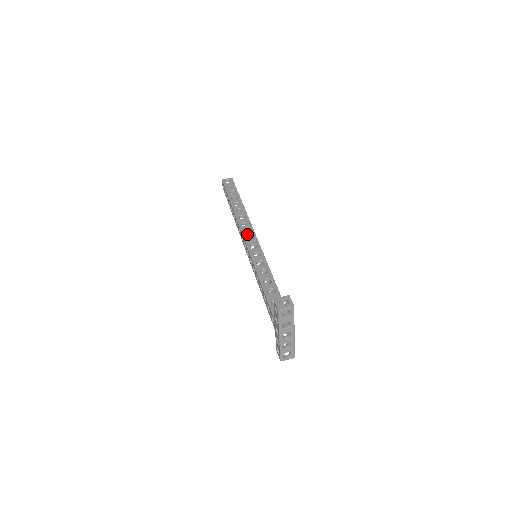
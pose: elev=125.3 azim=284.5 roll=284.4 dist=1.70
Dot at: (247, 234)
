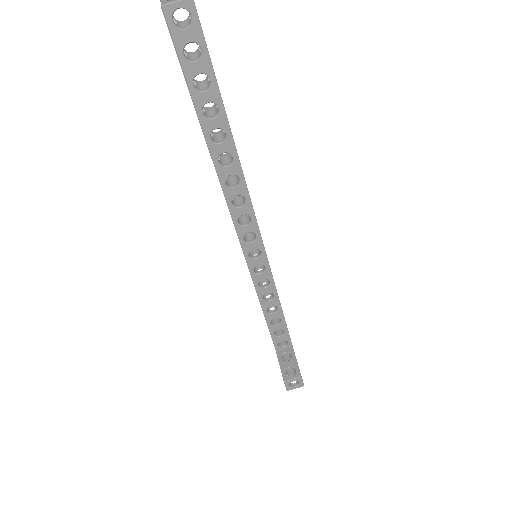
Dot at: (244, 229)
